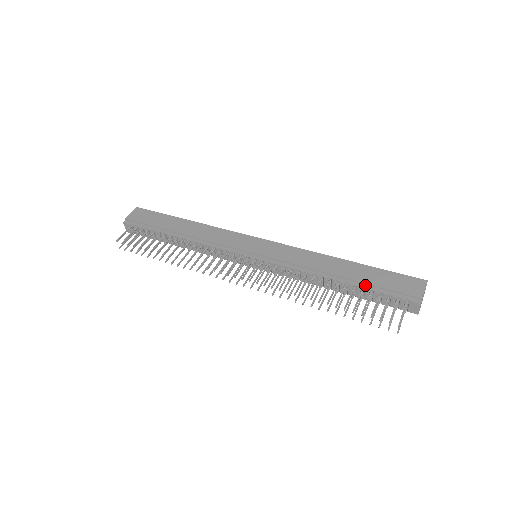
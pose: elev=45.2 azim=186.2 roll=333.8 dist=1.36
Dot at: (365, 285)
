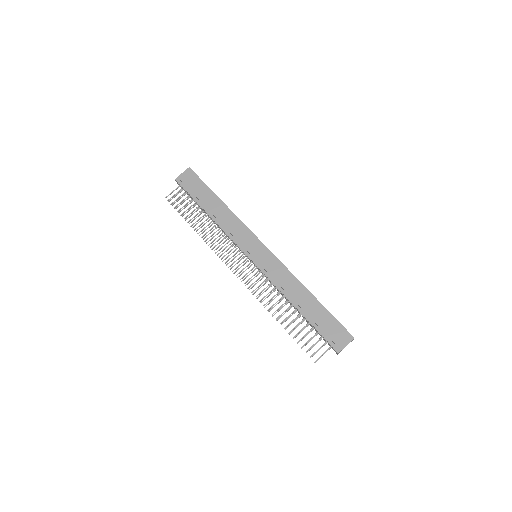
Dot at: (312, 321)
